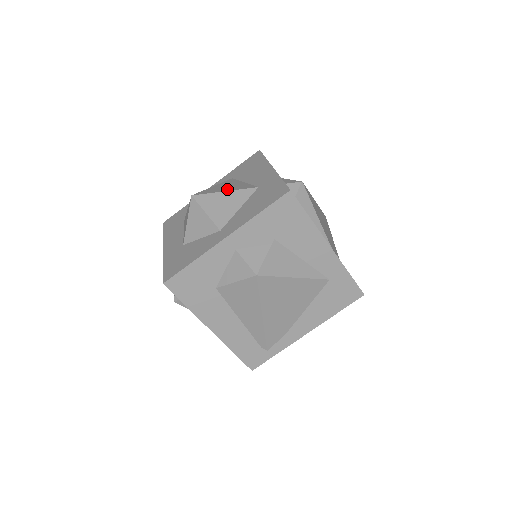
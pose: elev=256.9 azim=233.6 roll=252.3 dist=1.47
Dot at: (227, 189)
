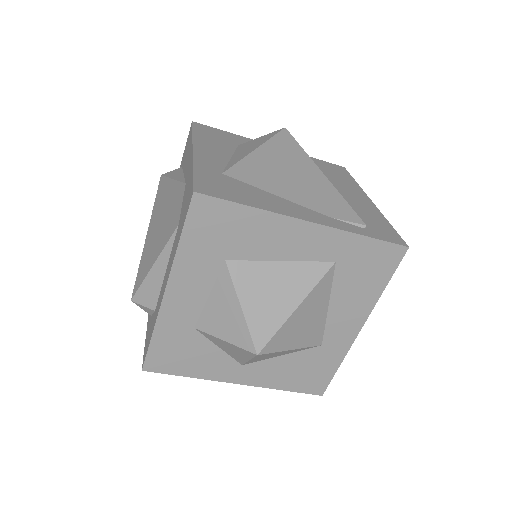
Dot at: (298, 341)
